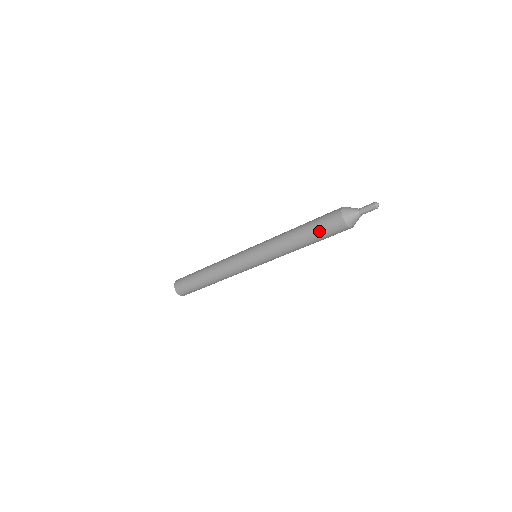
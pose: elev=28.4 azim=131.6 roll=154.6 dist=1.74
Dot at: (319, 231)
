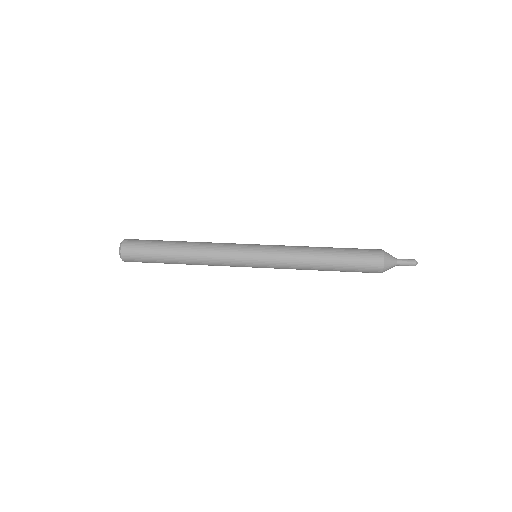
Dot at: (352, 269)
